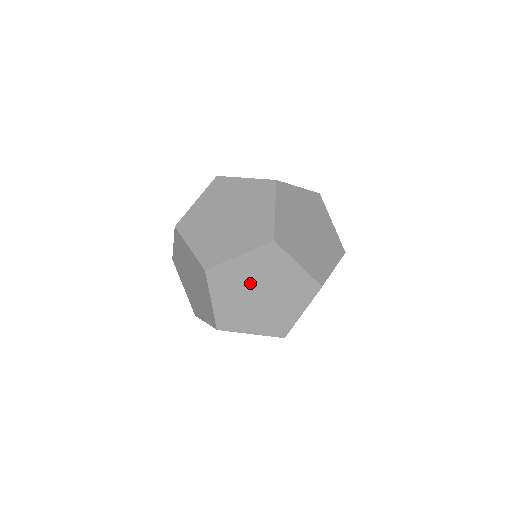
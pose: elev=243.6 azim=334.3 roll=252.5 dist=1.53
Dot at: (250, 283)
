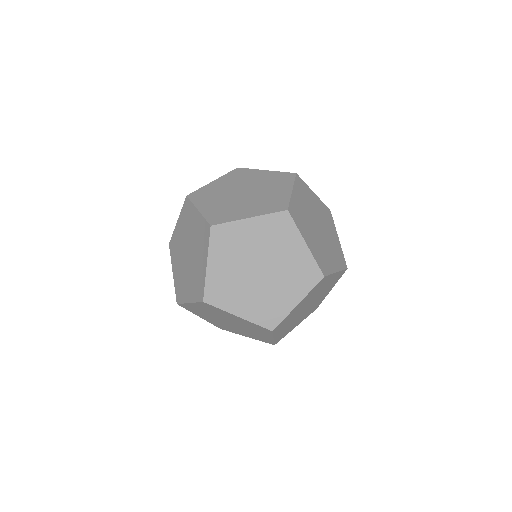
Dot at: (241, 272)
